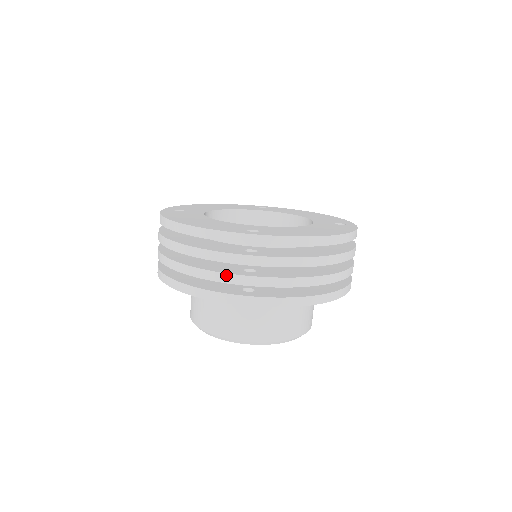
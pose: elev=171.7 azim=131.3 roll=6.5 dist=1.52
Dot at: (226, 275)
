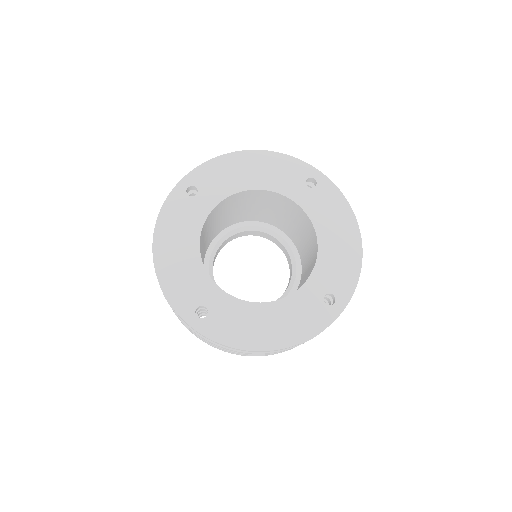
Dot at: occluded
